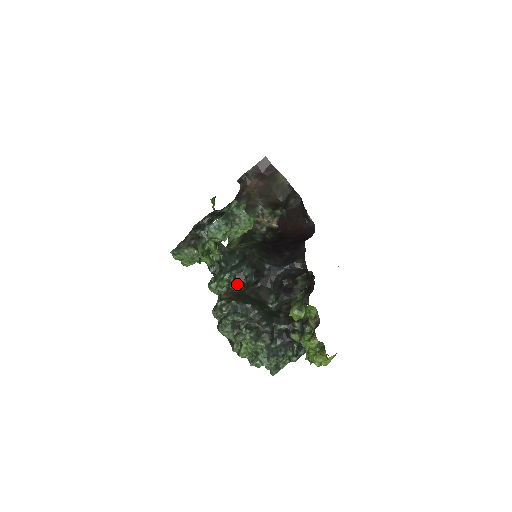
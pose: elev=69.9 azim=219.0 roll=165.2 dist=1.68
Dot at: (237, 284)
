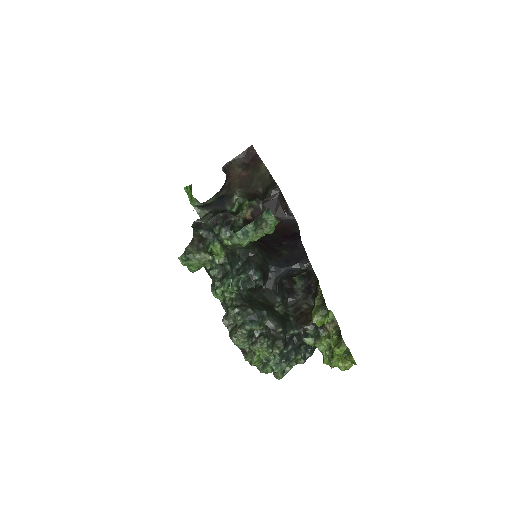
Dot at: (247, 289)
